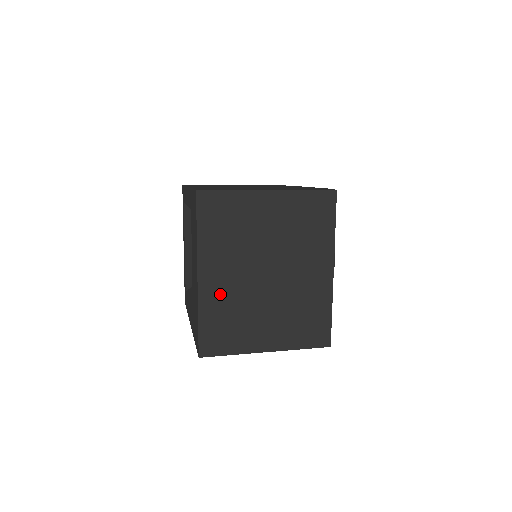
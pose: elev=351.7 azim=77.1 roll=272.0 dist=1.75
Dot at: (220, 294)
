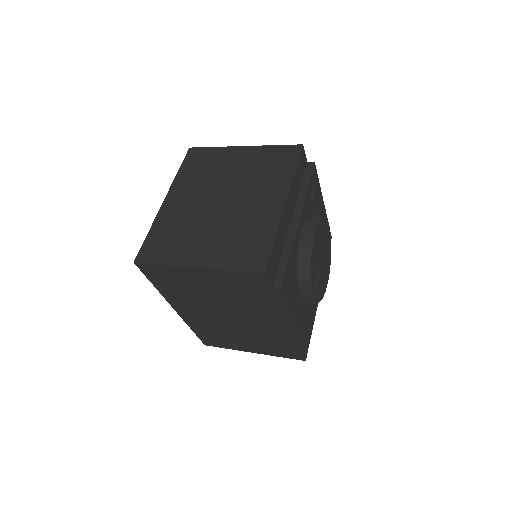
Dot at: (175, 214)
